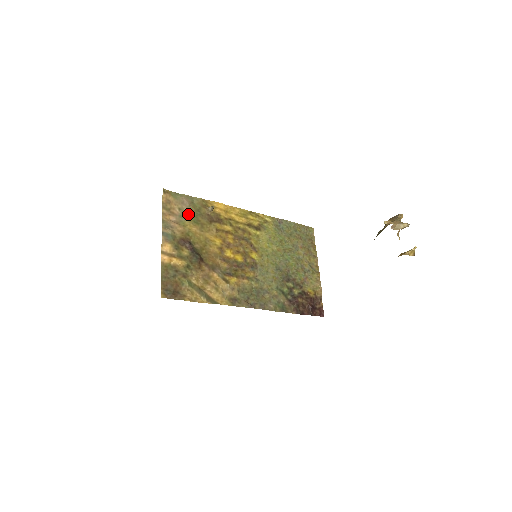
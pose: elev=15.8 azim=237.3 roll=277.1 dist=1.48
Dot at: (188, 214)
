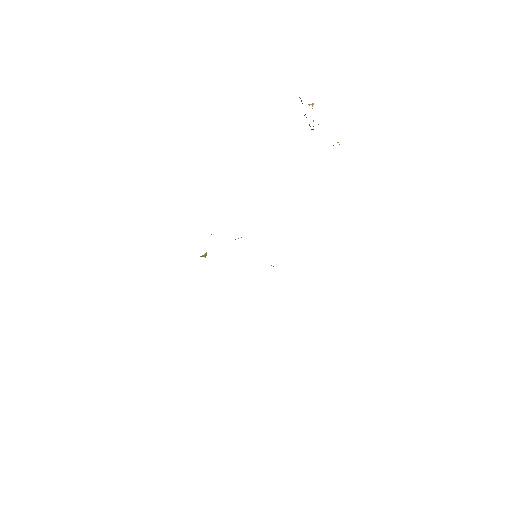
Dot at: occluded
